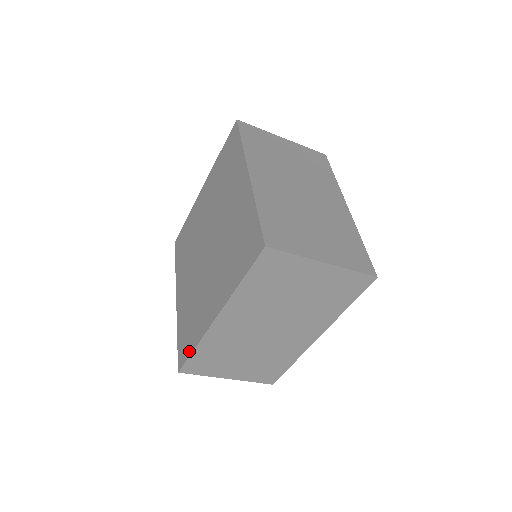
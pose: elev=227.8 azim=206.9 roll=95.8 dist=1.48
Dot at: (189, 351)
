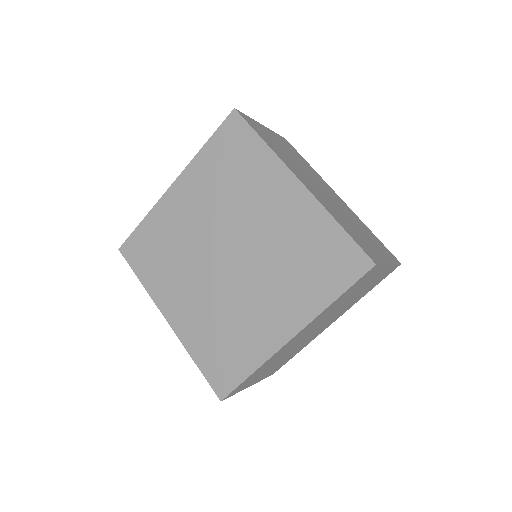
Dot at: (240, 377)
